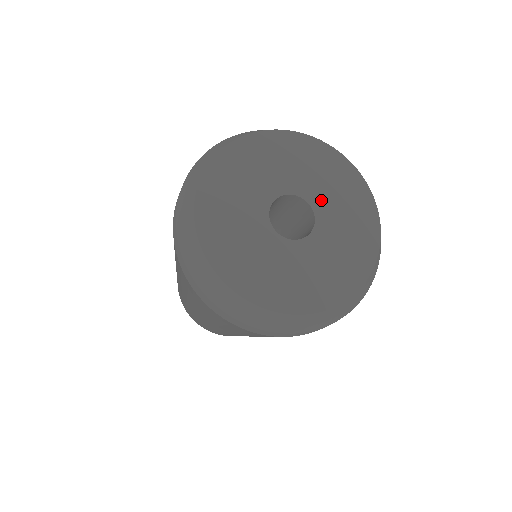
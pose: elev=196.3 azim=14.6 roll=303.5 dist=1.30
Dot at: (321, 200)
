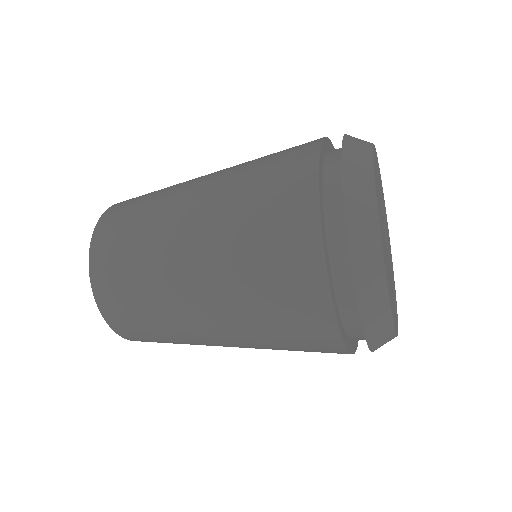
Dot at: occluded
